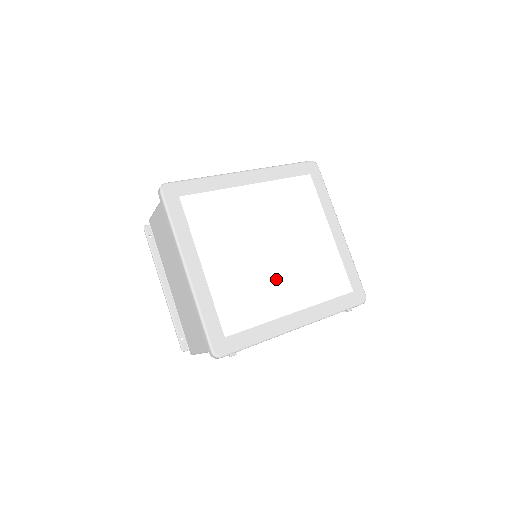
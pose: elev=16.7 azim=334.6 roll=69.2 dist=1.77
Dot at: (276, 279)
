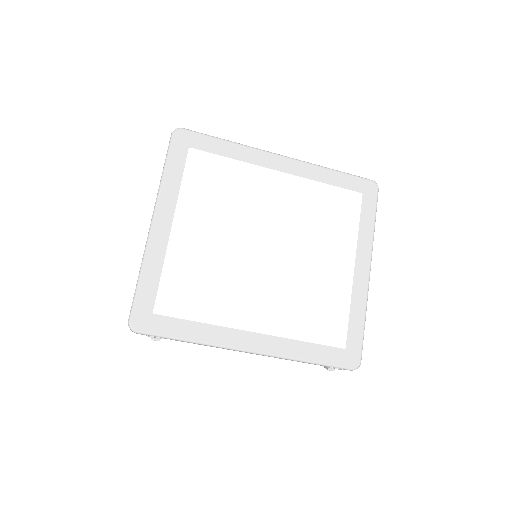
Dot at: (252, 284)
